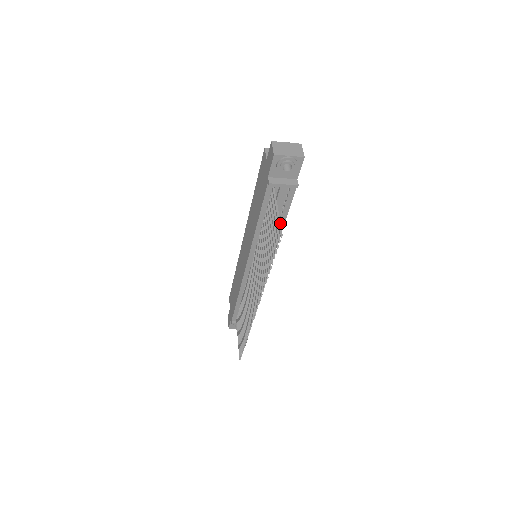
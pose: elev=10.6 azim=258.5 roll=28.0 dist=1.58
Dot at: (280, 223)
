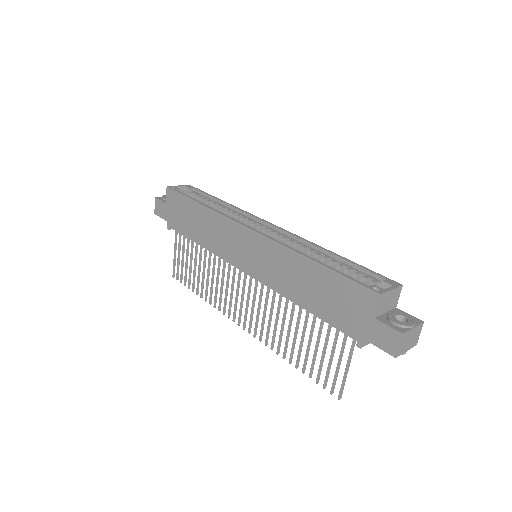
Dot at: occluded
